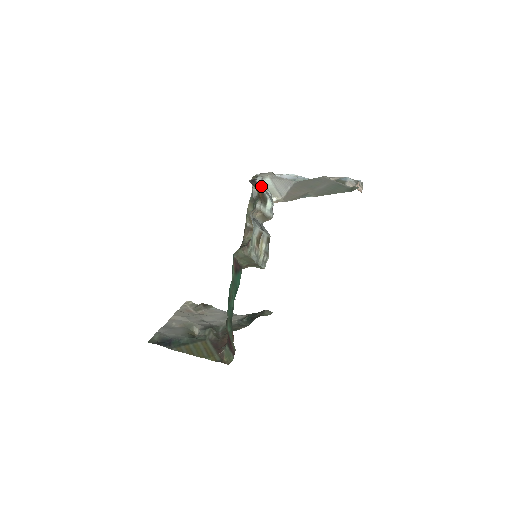
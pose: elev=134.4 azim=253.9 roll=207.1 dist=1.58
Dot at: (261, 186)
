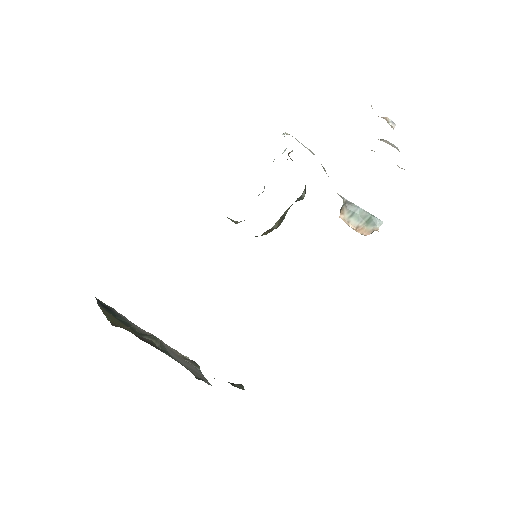
Dot at: (292, 151)
